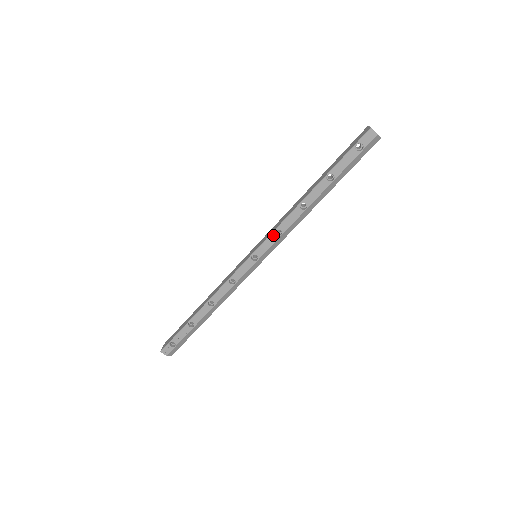
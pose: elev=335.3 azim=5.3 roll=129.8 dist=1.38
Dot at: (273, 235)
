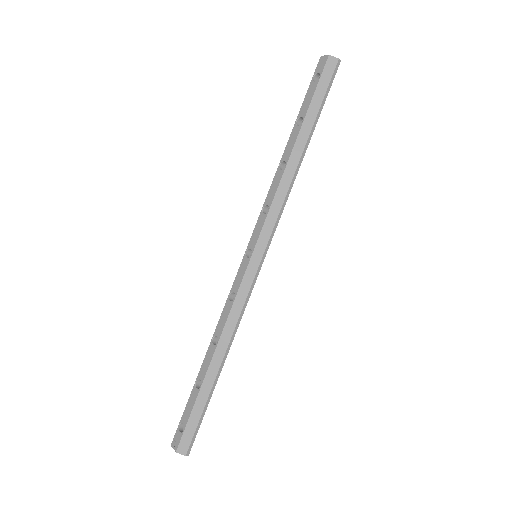
Dot at: (261, 215)
